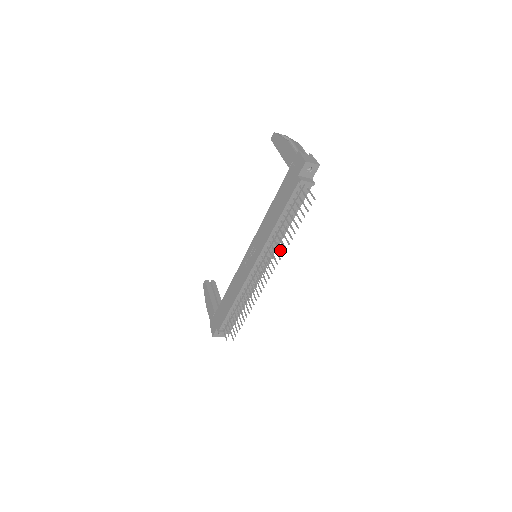
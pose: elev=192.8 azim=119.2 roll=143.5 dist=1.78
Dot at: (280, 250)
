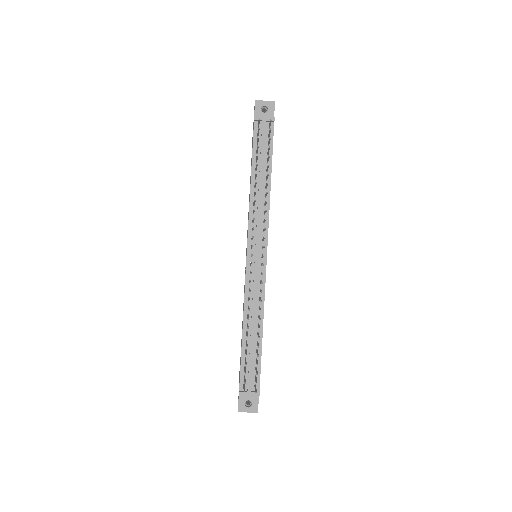
Dot at: (264, 212)
